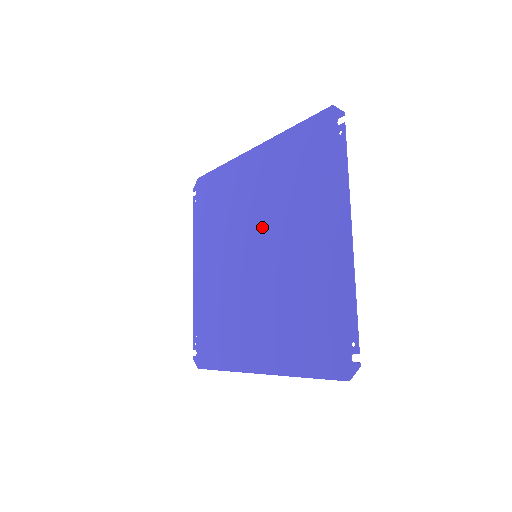
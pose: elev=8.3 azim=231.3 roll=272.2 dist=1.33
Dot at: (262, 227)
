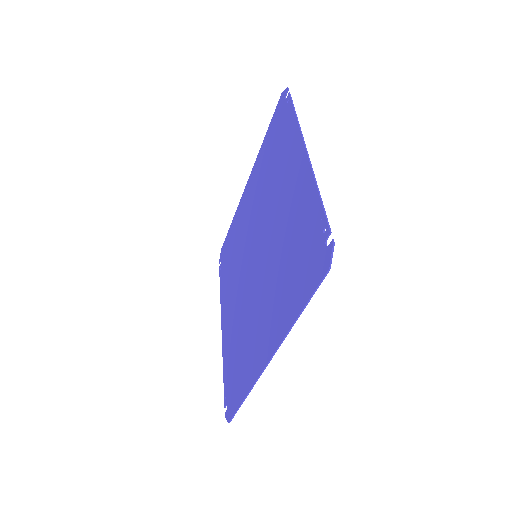
Dot at: (257, 228)
